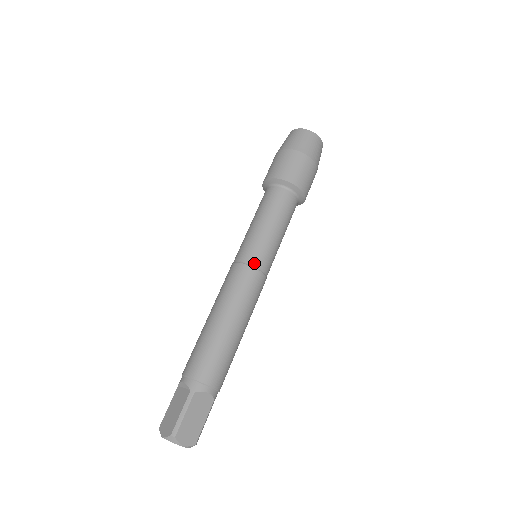
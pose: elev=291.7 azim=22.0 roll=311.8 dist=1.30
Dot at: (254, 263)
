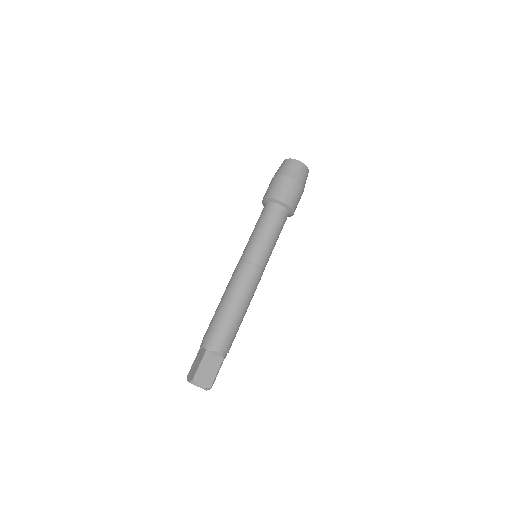
Dot at: (252, 261)
